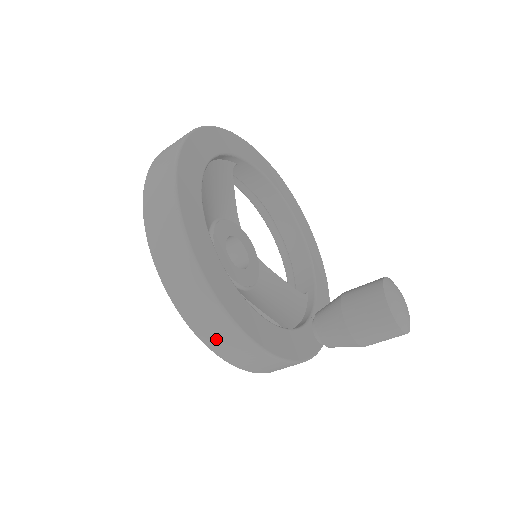
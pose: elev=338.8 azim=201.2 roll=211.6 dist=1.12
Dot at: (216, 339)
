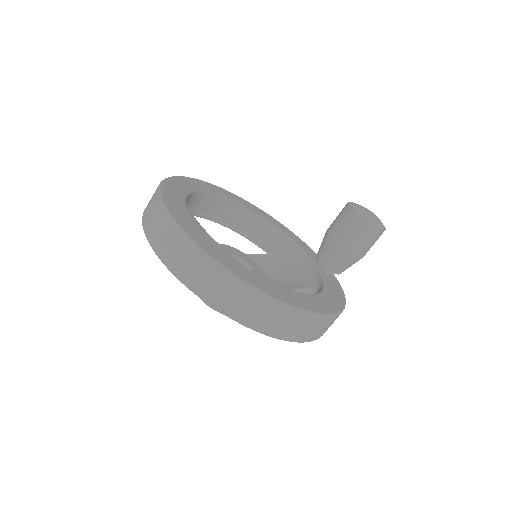
Dot at: (311, 333)
